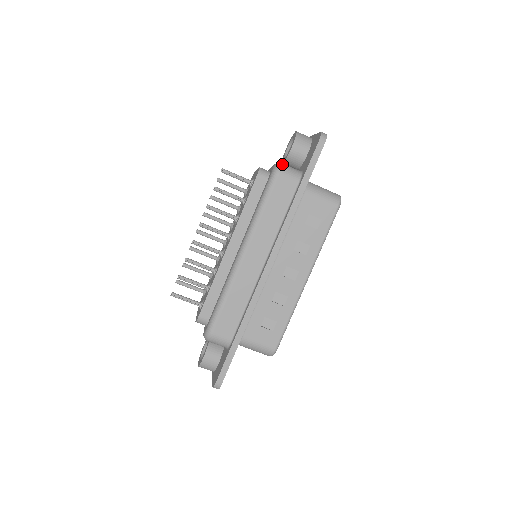
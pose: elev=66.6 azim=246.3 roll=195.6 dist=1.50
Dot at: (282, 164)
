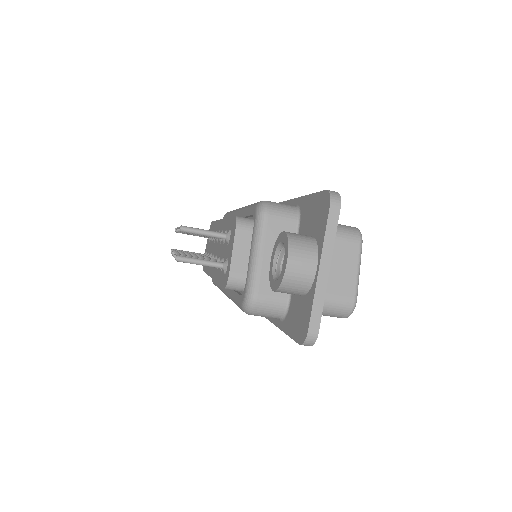
Dot at: (254, 306)
